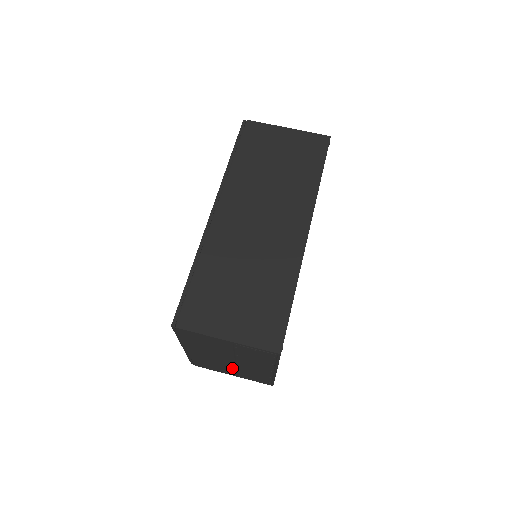
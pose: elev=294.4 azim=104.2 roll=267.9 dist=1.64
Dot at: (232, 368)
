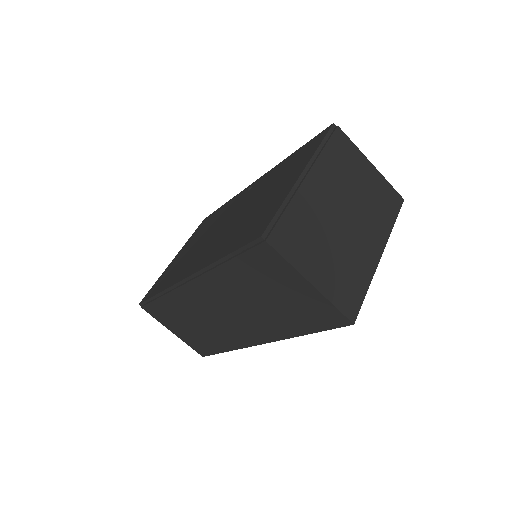
Dot at: occluded
